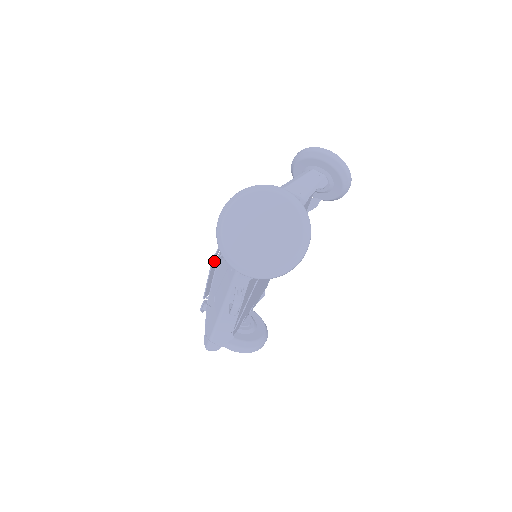
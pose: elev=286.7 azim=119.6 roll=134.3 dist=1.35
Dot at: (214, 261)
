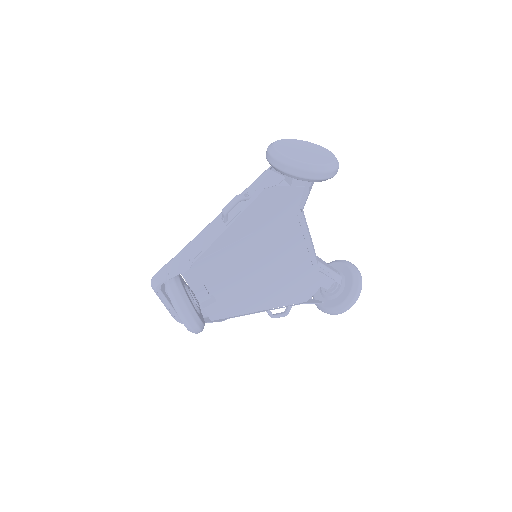
Dot at: occluded
